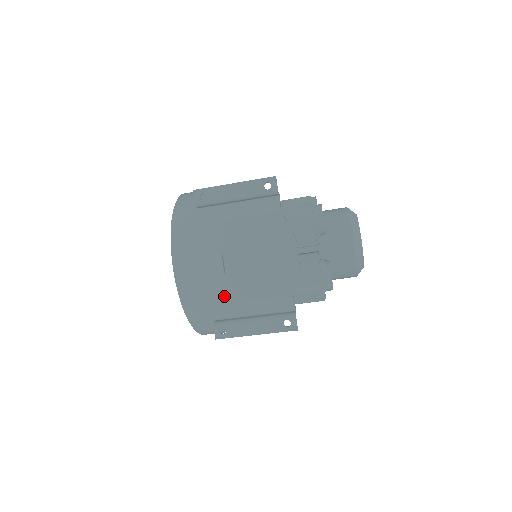
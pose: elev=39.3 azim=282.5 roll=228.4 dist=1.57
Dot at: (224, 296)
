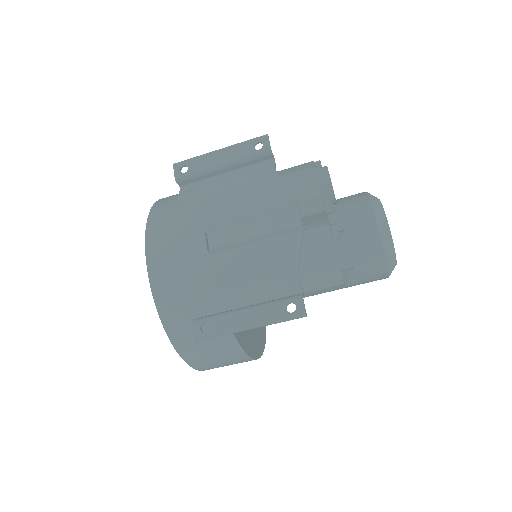
Dot at: (207, 282)
